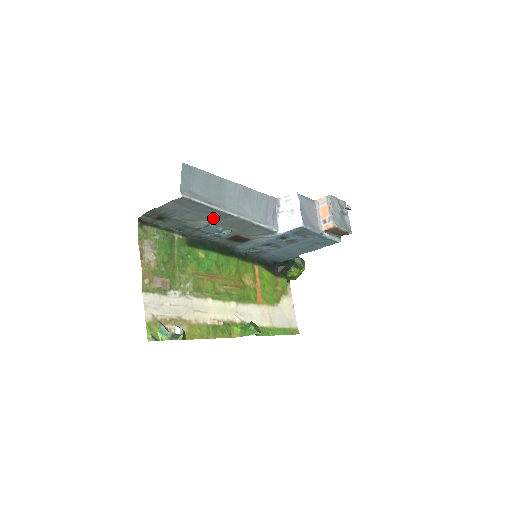
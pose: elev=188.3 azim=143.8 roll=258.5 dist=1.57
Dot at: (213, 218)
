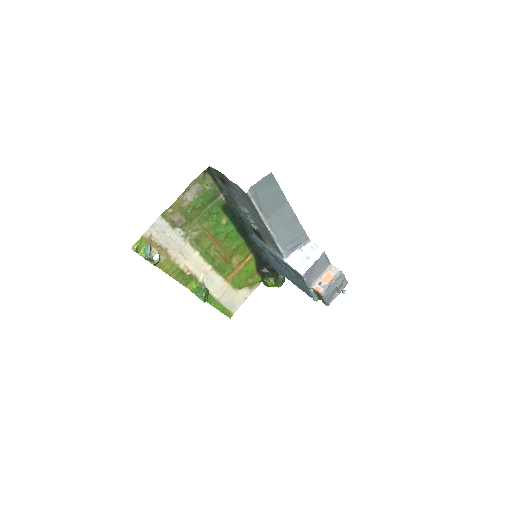
Dot at: (254, 215)
